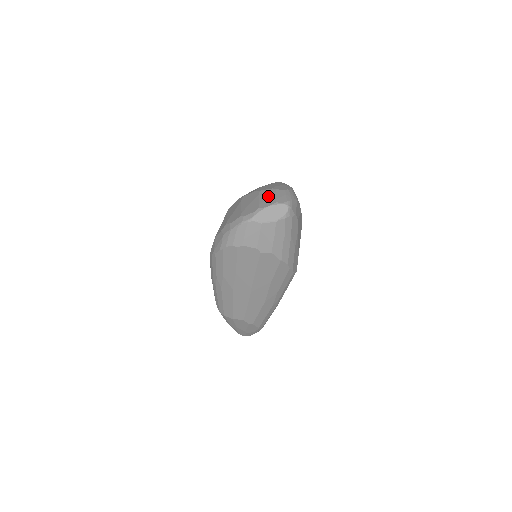
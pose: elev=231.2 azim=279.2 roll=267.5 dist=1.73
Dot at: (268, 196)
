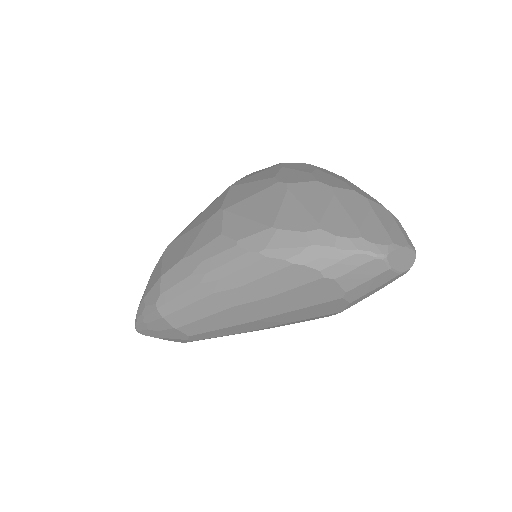
Dot at: (390, 221)
